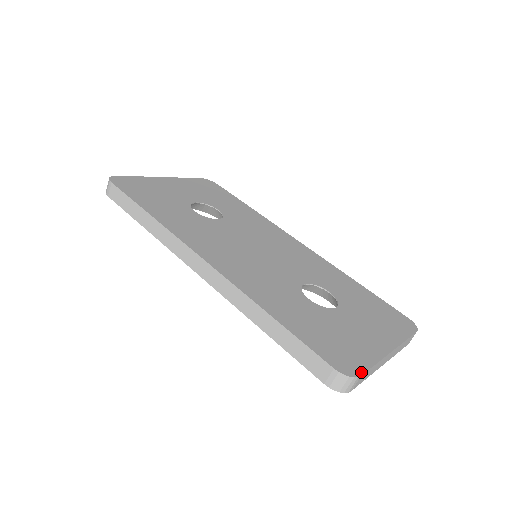
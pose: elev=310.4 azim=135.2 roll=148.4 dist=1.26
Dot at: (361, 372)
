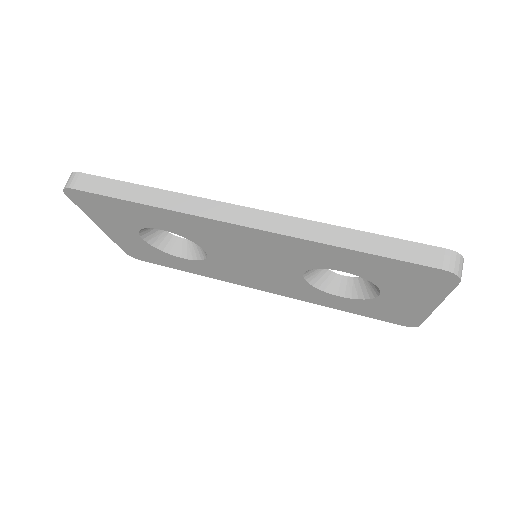
Dot at: occluded
